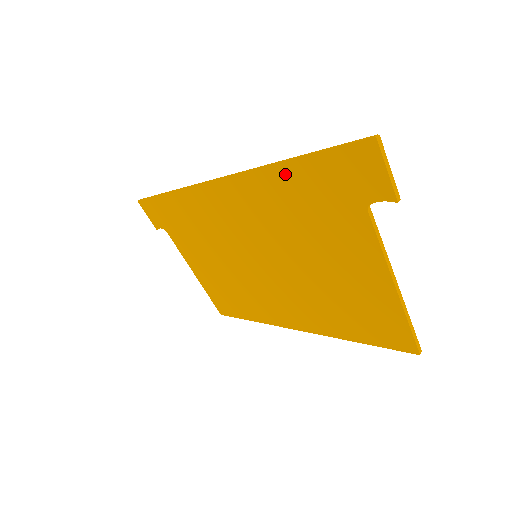
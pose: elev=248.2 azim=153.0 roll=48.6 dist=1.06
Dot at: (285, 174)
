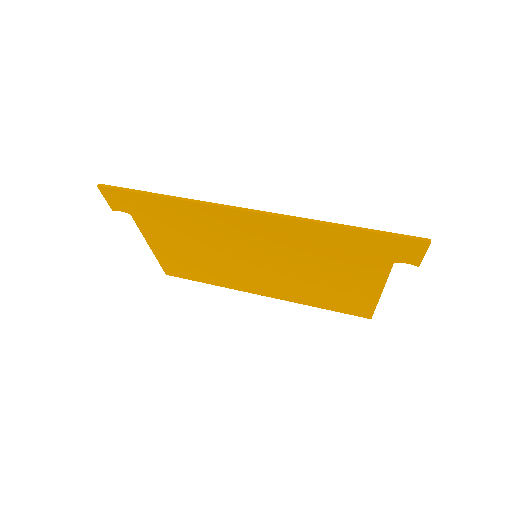
Dot at: (338, 232)
